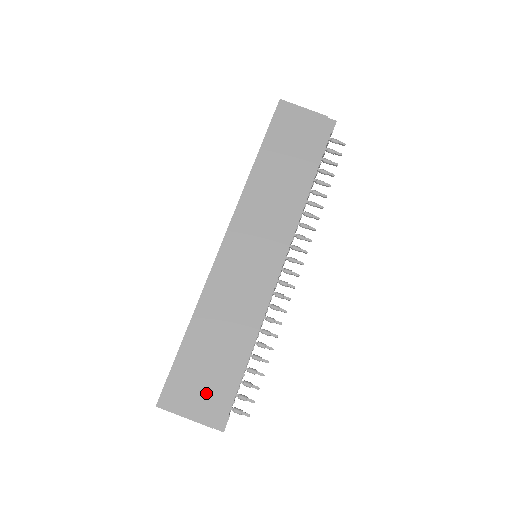
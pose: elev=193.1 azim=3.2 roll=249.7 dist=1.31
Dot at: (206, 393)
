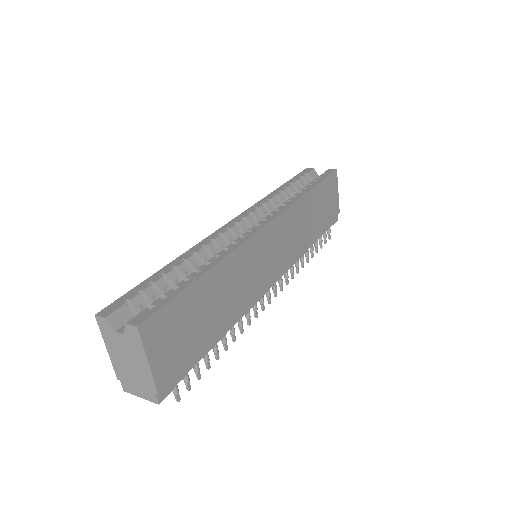
Dot at: (178, 351)
